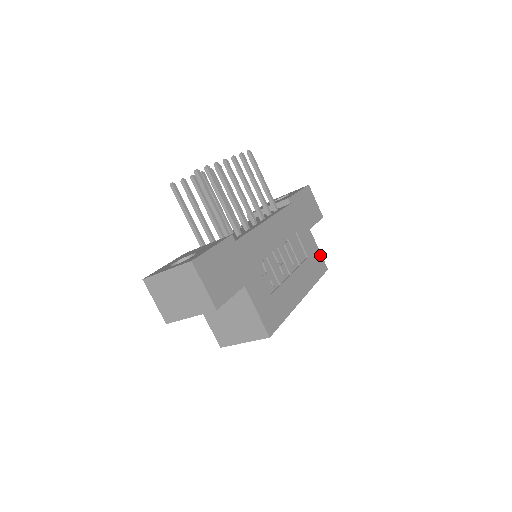
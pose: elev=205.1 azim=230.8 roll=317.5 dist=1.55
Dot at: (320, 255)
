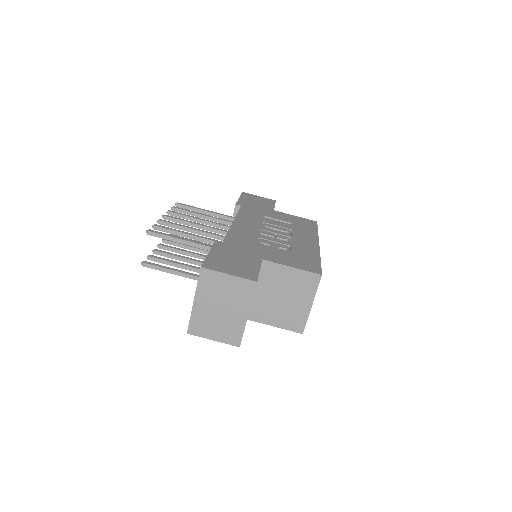
Dot at: (300, 218)
